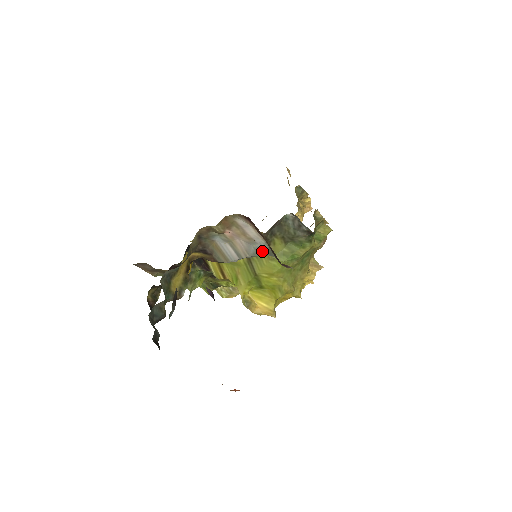
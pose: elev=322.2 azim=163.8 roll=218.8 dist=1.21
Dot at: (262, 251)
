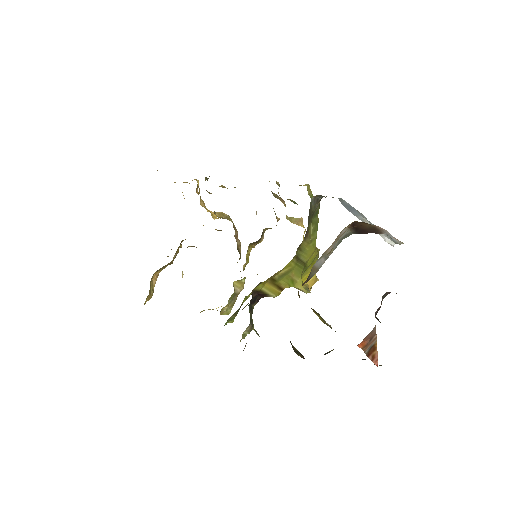
Dot at: (342, 239)
